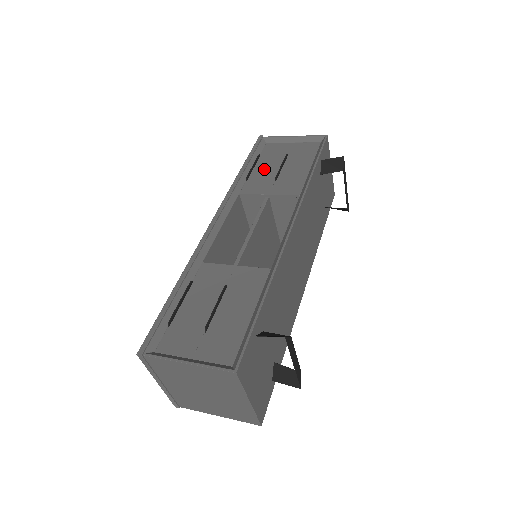
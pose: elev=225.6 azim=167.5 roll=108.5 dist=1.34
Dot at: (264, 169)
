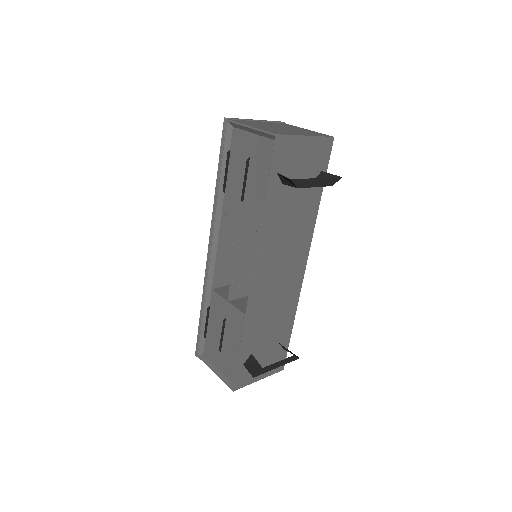
Dot at: (234, 179)
